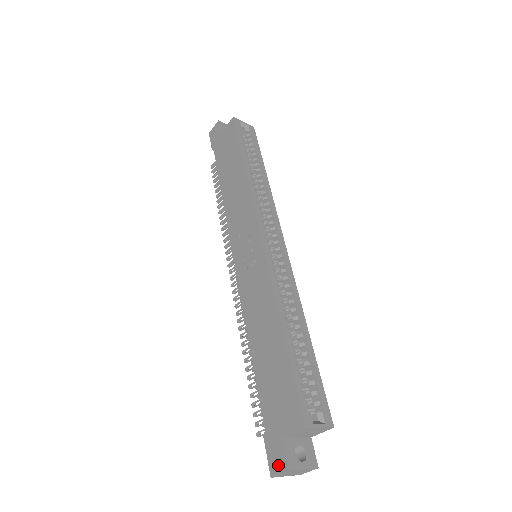
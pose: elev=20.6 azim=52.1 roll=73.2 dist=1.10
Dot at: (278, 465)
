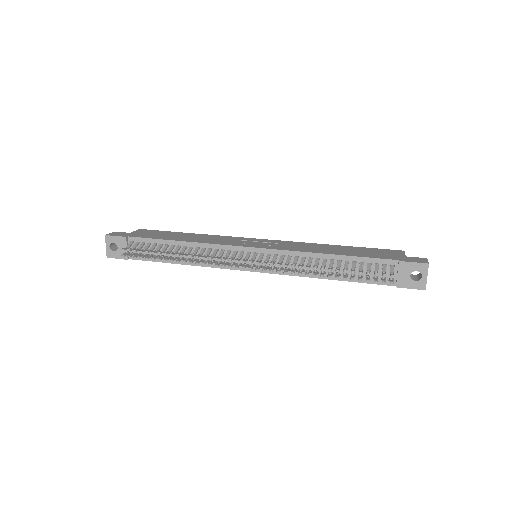
Dot at: (422, 260)
